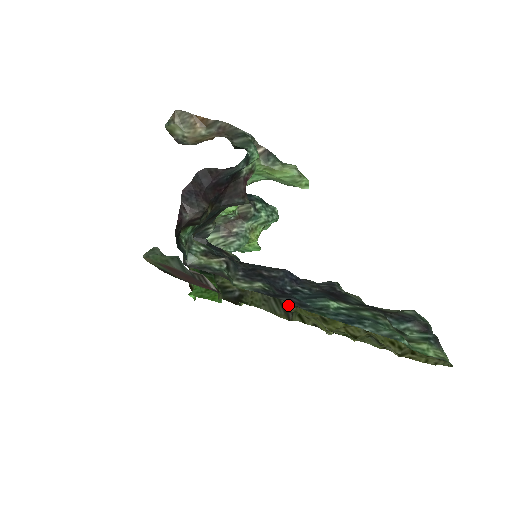
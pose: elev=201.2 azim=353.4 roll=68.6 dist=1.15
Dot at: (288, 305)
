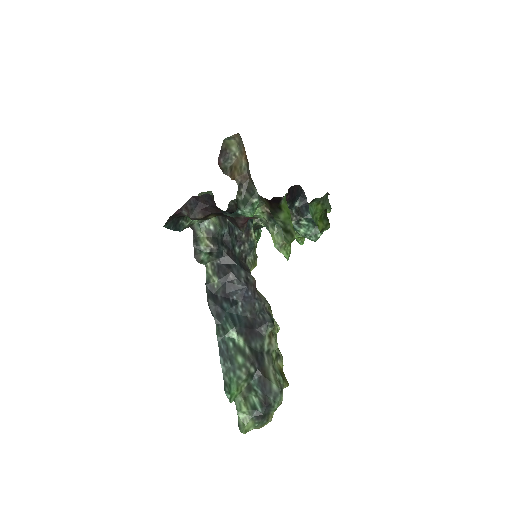
Dot at: occluded
